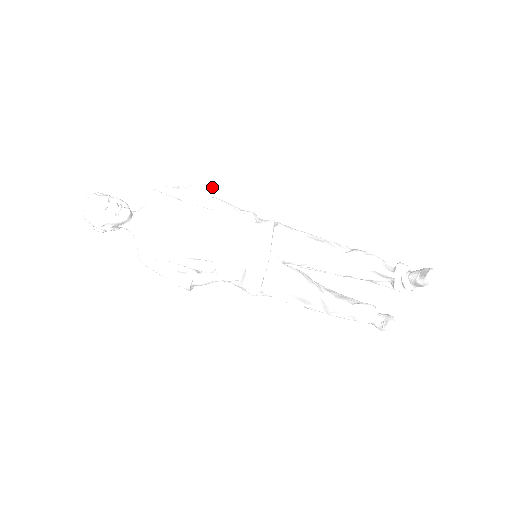
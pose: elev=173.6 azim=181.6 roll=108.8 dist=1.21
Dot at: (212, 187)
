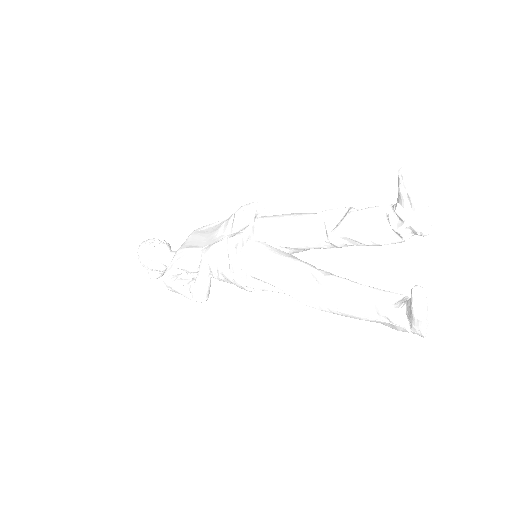
Dot at: occluded
